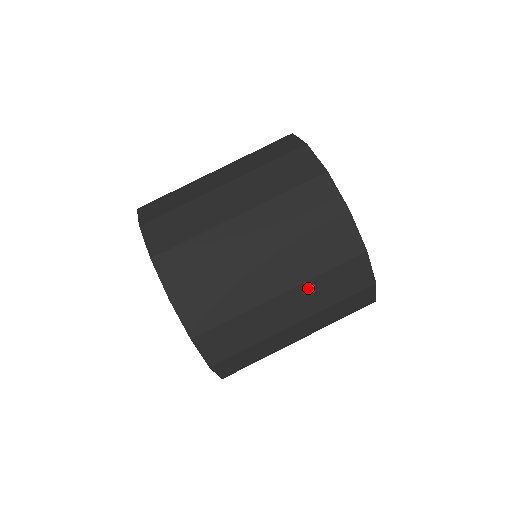
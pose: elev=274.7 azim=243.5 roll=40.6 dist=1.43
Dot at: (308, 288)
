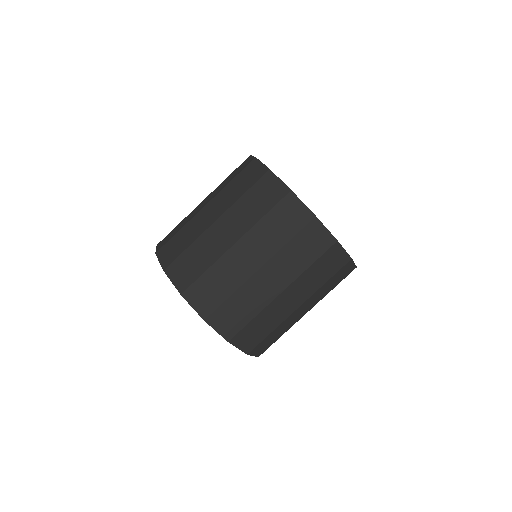
Dot at: (257, 233)
